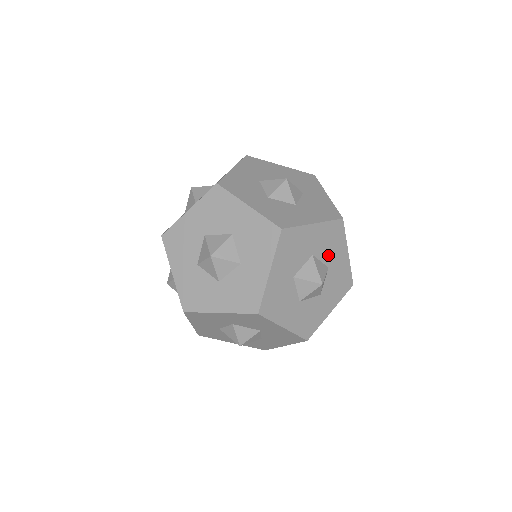
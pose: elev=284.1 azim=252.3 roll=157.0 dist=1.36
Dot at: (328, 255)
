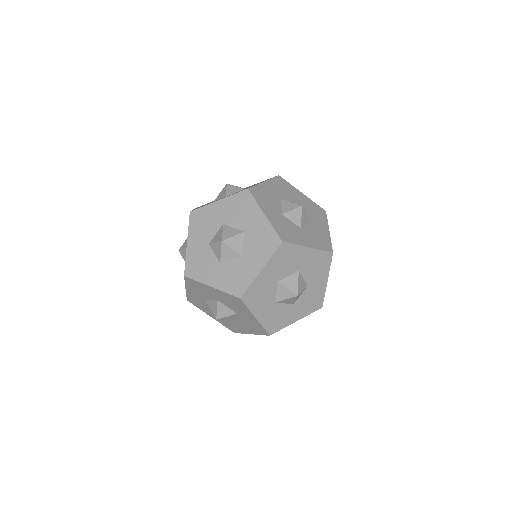
Dot at: (311, 276)
